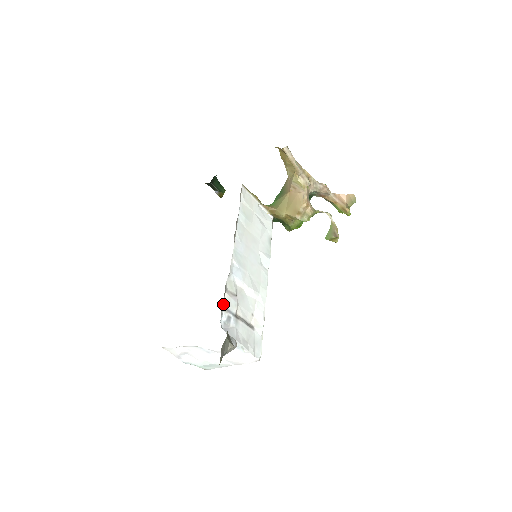
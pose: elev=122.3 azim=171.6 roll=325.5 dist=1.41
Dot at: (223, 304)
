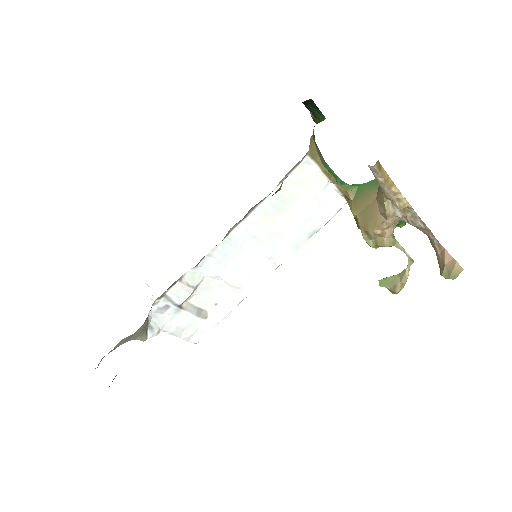
Dot at: (165, 293)
